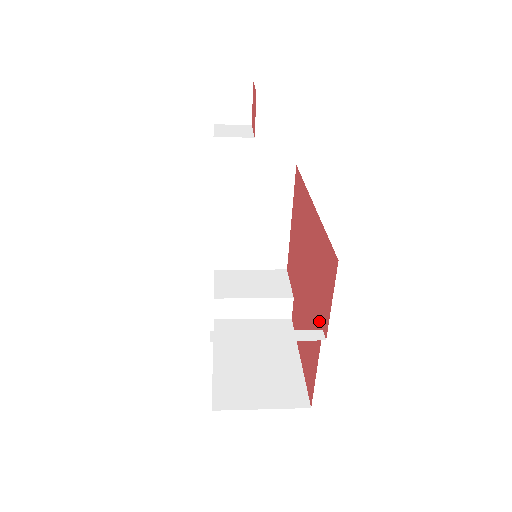
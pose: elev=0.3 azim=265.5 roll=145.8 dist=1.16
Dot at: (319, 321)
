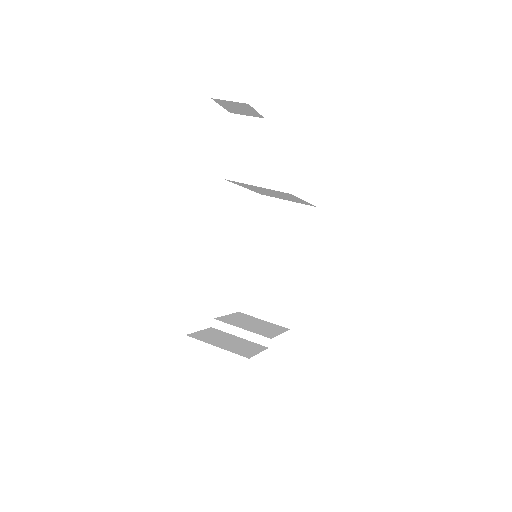
Dot at: occluded
